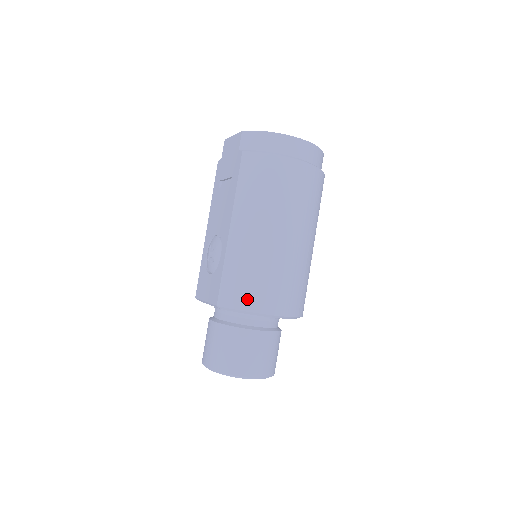
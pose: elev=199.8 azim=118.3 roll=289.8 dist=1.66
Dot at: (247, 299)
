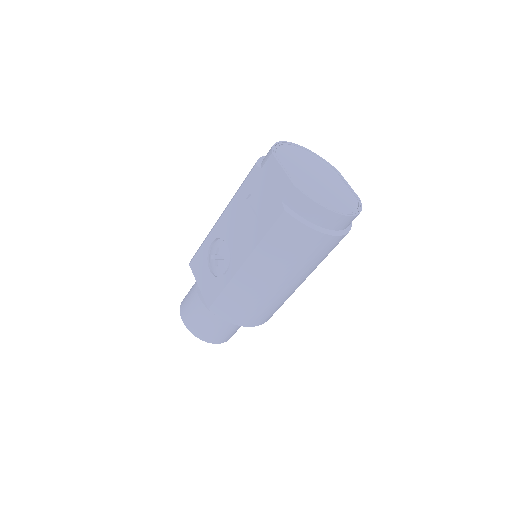
Dot at: (235, 317)
